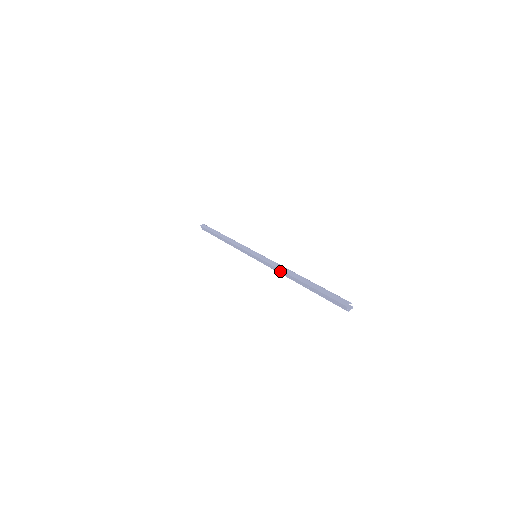
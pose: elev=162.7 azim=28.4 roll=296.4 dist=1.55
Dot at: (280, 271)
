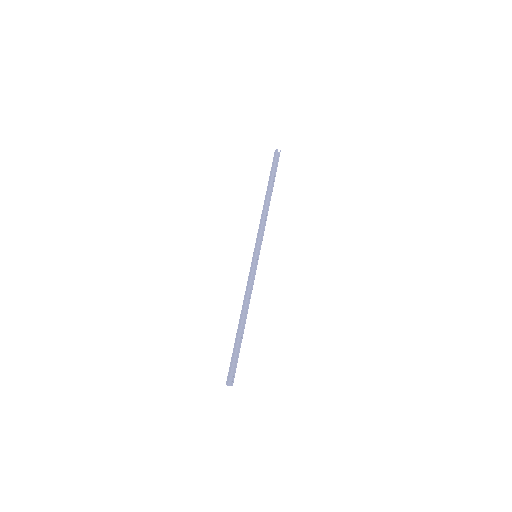
Dot at: (245, 298)
